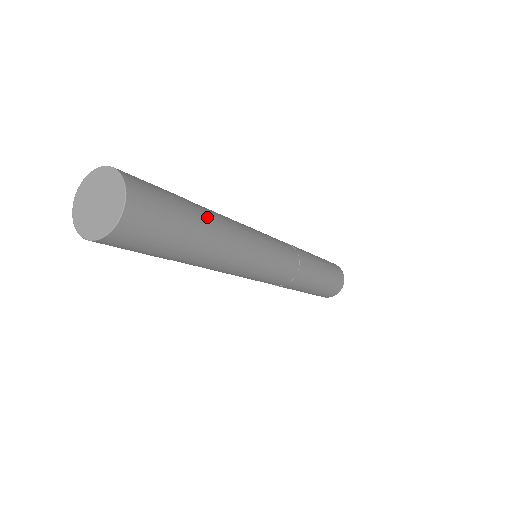
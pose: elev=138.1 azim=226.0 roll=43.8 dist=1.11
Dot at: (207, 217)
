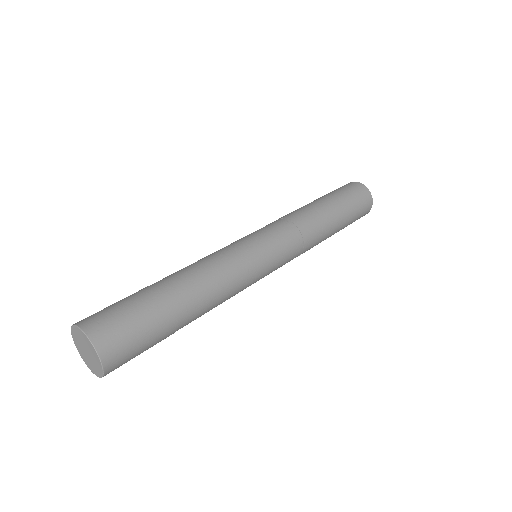
Dot at: (177, 291)
